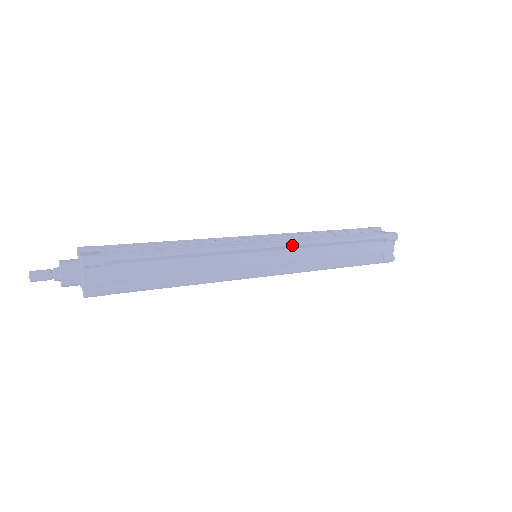
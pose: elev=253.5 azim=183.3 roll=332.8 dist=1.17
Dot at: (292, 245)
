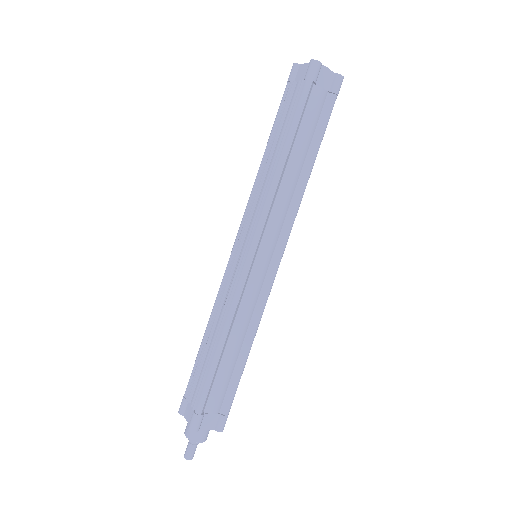
Dot at: (264, 224)
